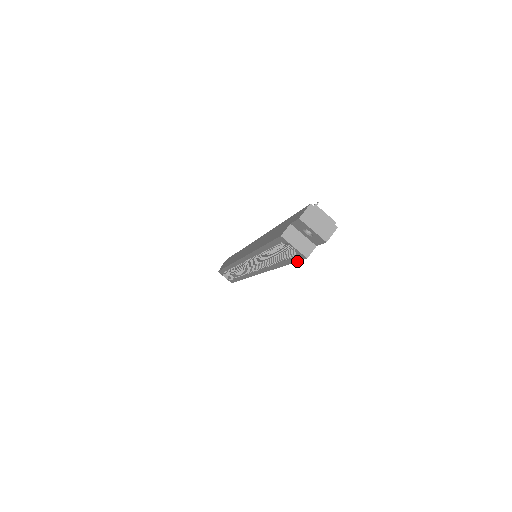
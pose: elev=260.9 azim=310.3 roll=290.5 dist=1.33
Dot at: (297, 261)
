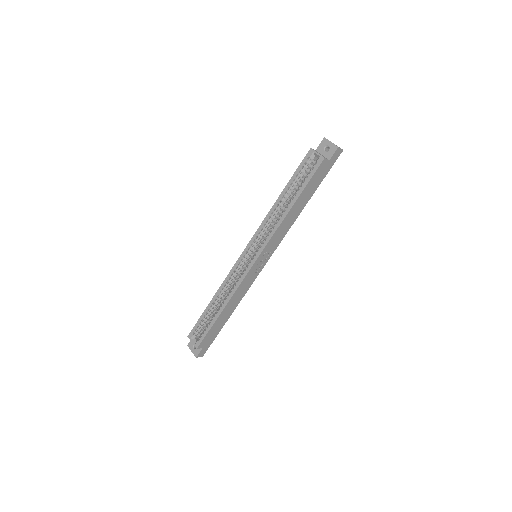
Dot at: (314, 173)
